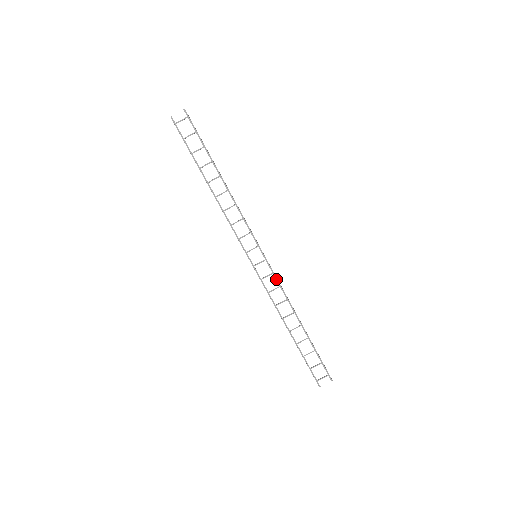
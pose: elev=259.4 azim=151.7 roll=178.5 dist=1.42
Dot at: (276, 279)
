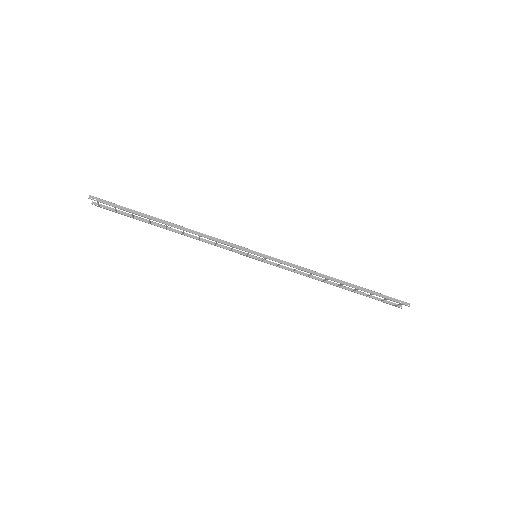
Dot at: occluded
